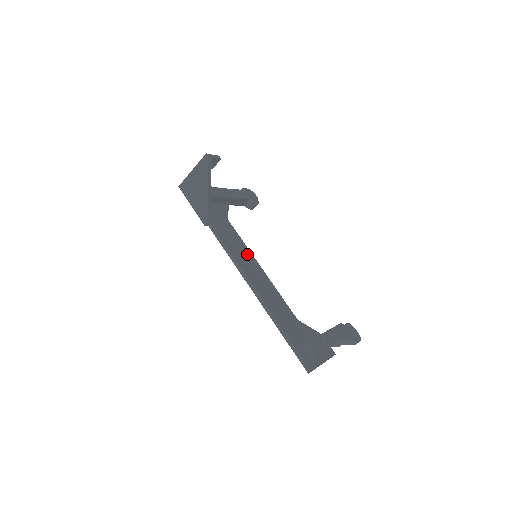
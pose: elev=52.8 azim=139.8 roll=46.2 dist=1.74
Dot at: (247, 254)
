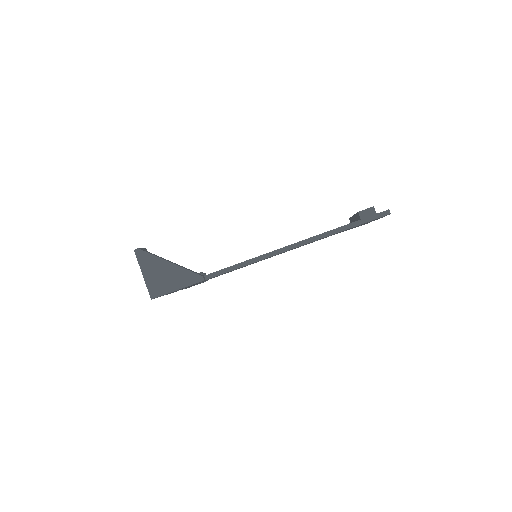
Dot at: occluded
